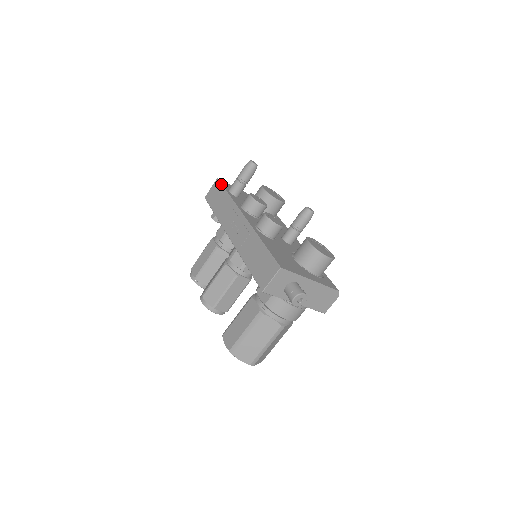
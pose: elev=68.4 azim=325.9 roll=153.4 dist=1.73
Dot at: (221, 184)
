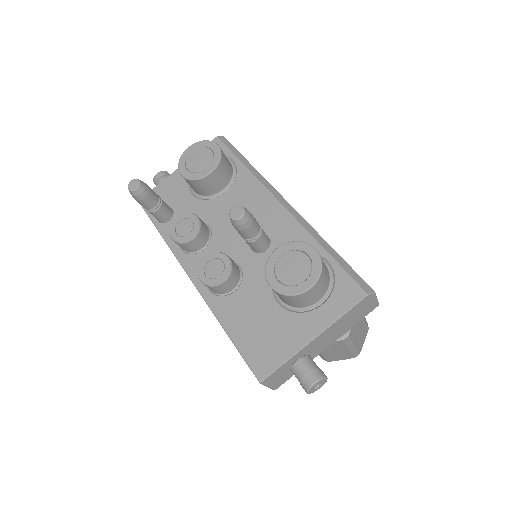
Dot at: occluded
